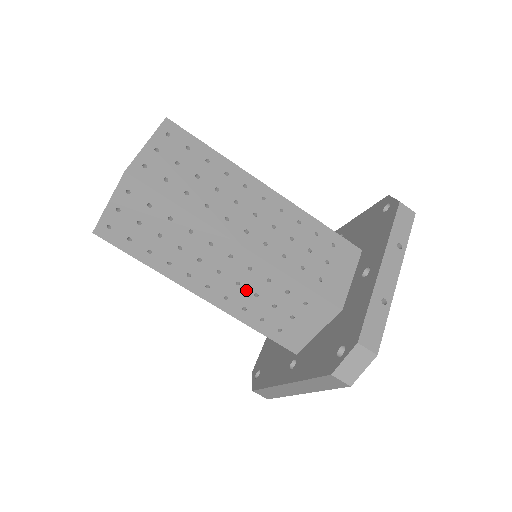
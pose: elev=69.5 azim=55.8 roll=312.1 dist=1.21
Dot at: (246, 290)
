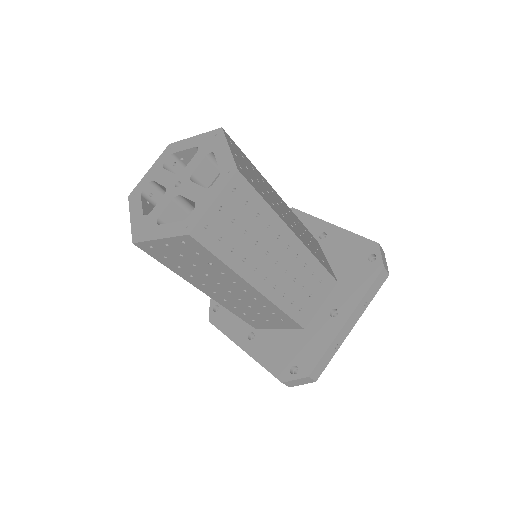
Dot at: (244, 303)
